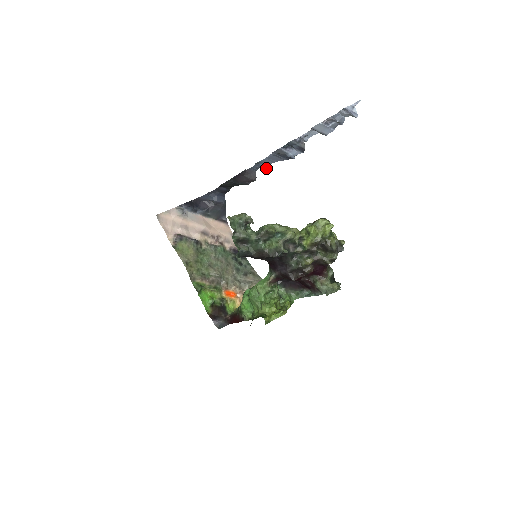
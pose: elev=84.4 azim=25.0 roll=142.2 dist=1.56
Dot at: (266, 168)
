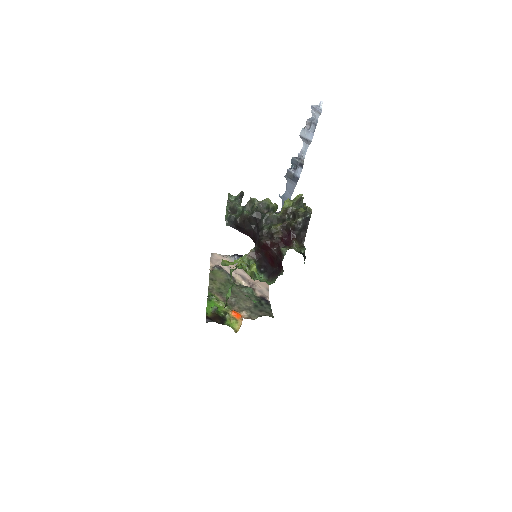
Dot at: occluded
